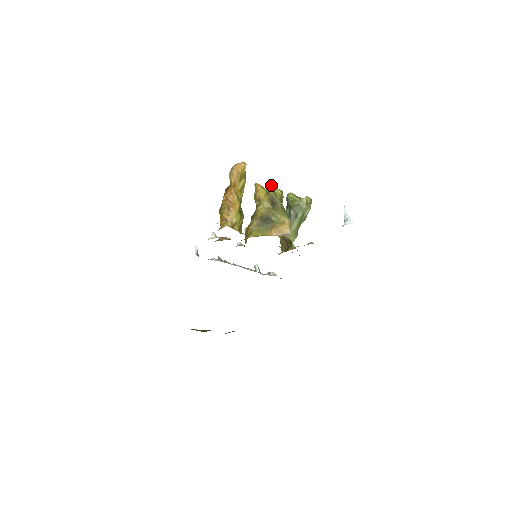
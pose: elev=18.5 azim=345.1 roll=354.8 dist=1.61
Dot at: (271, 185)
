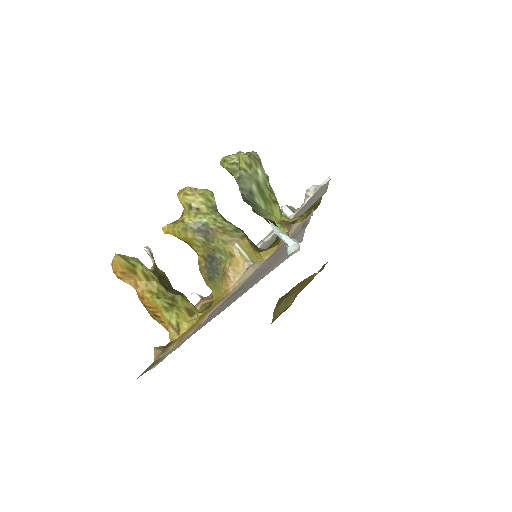
Dot at: (184, 201)
